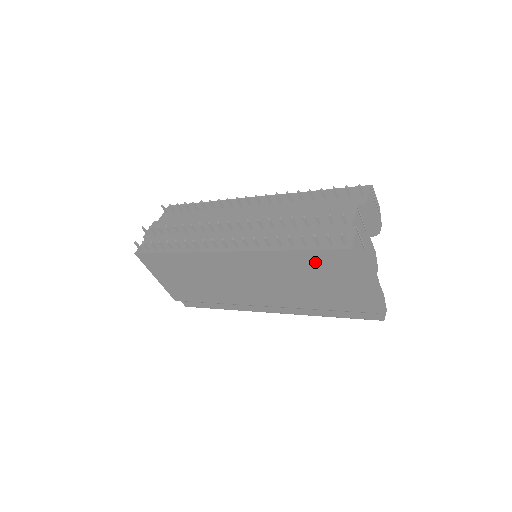
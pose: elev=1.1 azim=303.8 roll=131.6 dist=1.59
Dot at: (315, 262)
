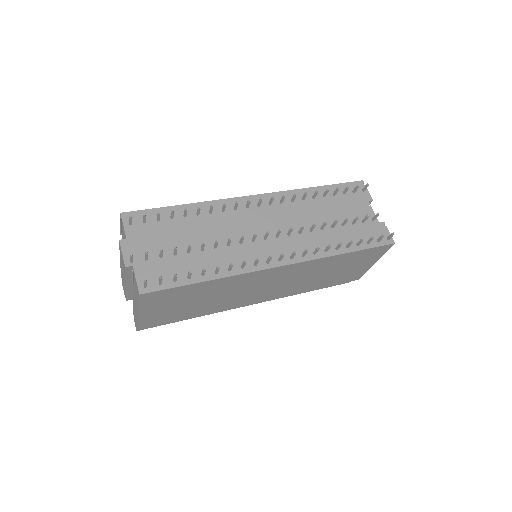
Dot at: (358, 257)
